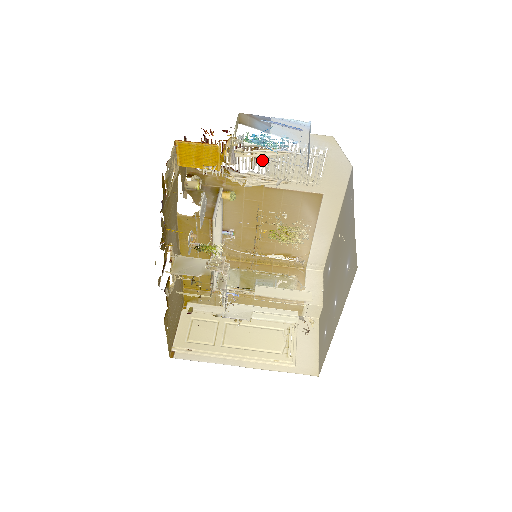
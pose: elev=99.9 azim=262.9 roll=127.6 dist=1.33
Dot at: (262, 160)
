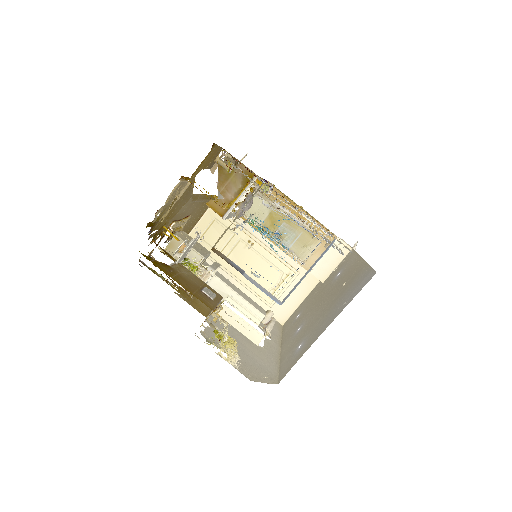
Dot at: occluded
